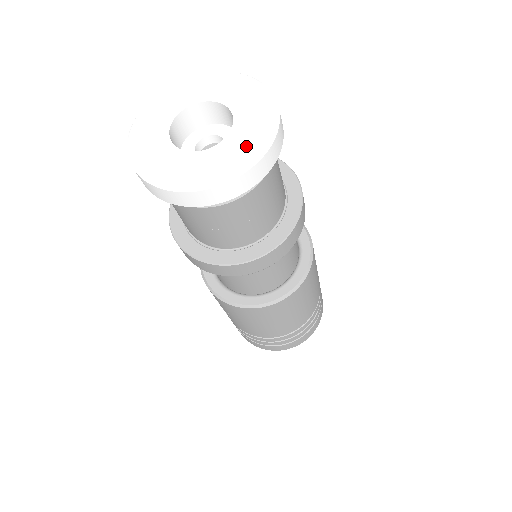
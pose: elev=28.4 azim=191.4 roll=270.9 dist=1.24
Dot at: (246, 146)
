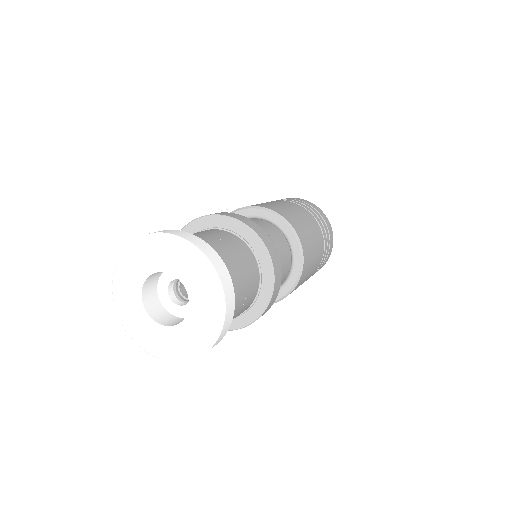
Dot at: (203, 328)
